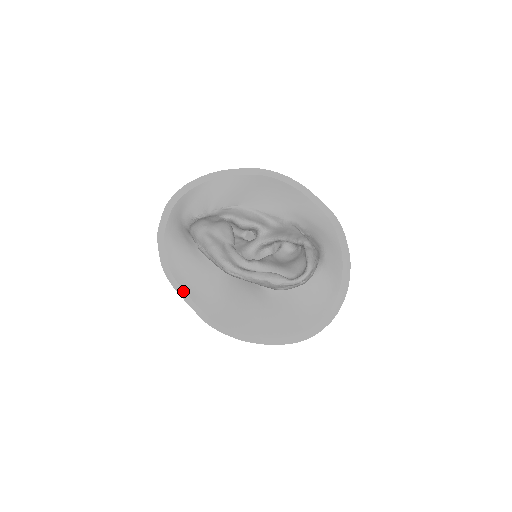
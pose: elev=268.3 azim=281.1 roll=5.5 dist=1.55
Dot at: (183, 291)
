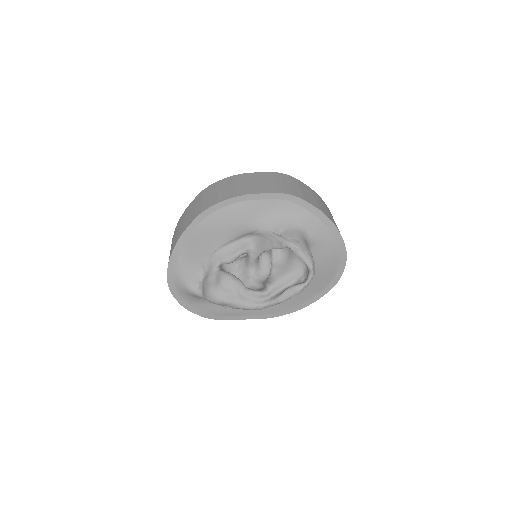
Dot at: (235, 317)
